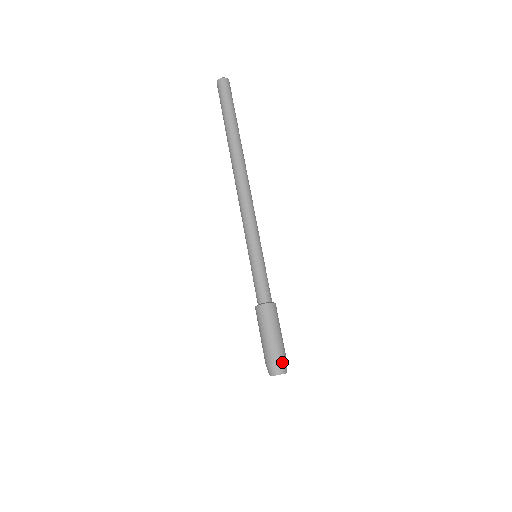
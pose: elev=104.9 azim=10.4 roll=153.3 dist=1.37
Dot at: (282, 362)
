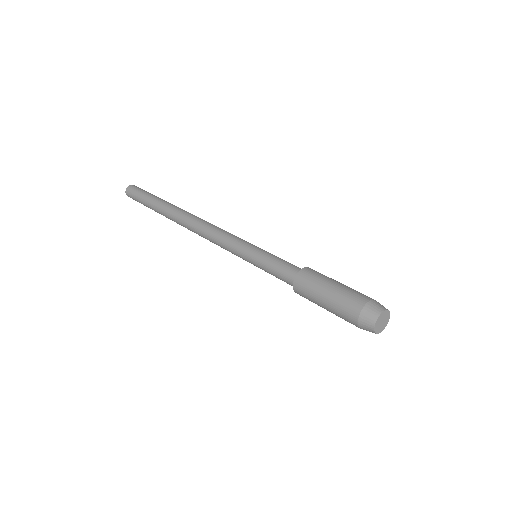
Dot at: (375, 300)
